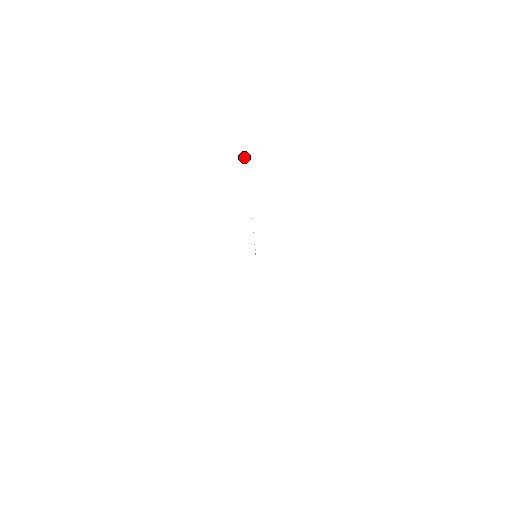
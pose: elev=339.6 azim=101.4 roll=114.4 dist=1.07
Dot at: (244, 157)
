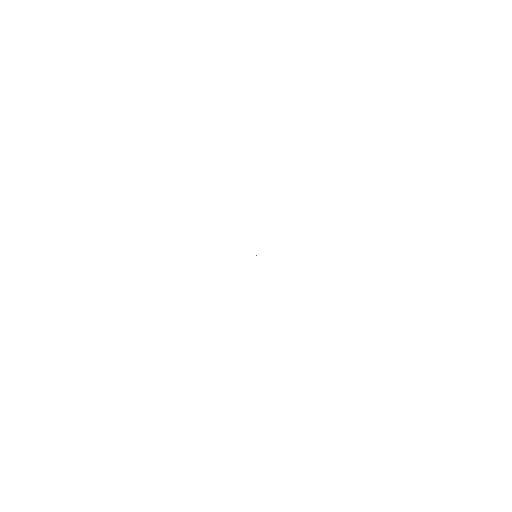
Dot at: occluded
